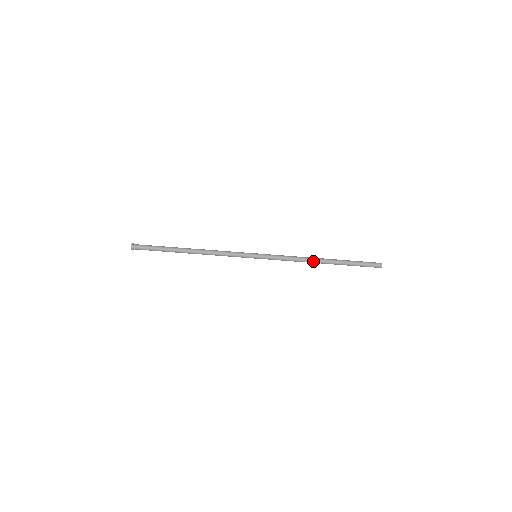
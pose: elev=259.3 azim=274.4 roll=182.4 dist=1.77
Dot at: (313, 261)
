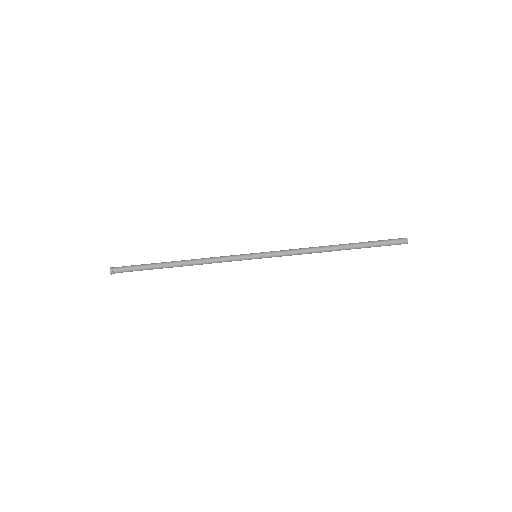
Dot at: (324, 251)
